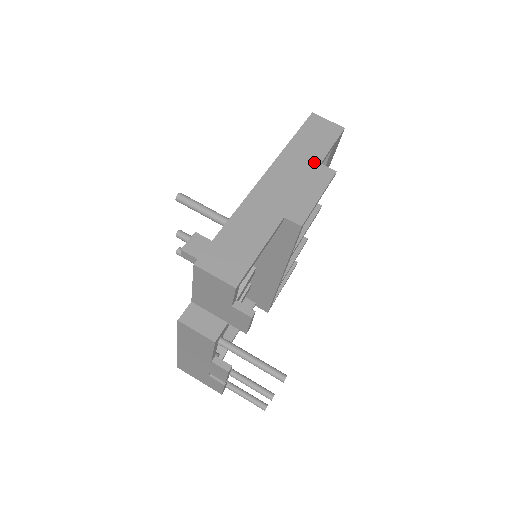
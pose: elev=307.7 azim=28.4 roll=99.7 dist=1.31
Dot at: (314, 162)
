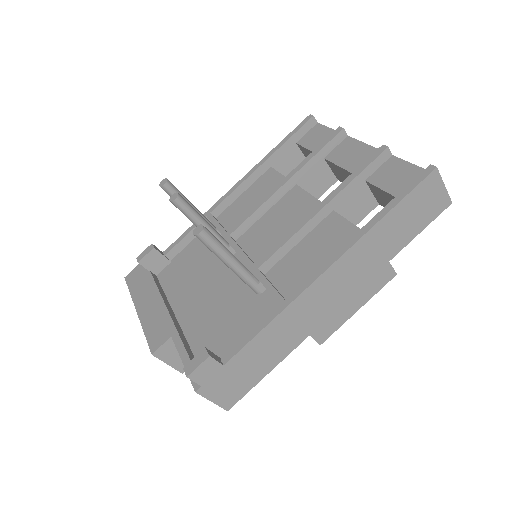
Dot at: (384, 259)
